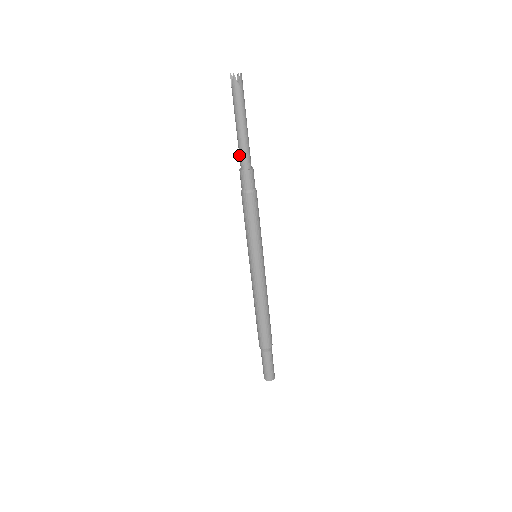
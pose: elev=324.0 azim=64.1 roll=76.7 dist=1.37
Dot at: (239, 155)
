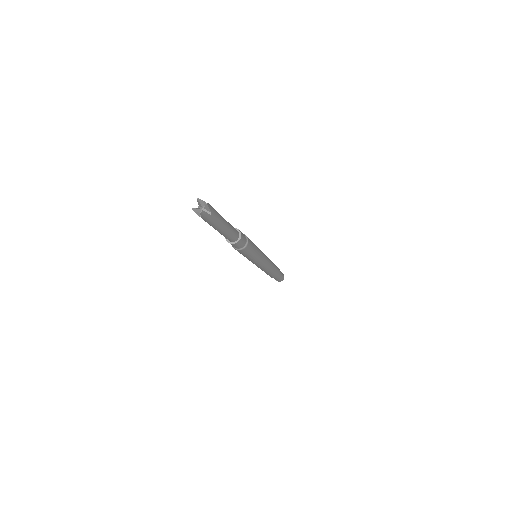
Dot at: occluded
